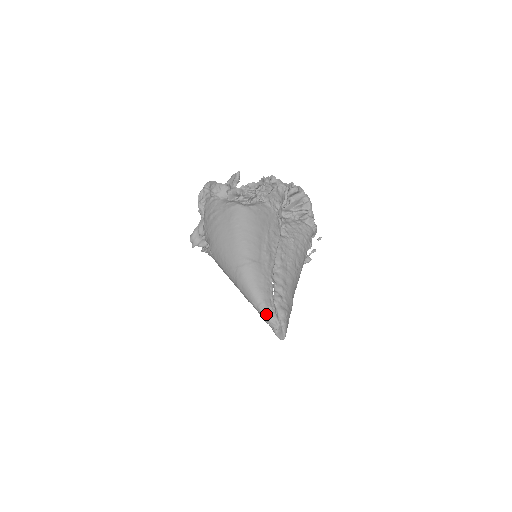
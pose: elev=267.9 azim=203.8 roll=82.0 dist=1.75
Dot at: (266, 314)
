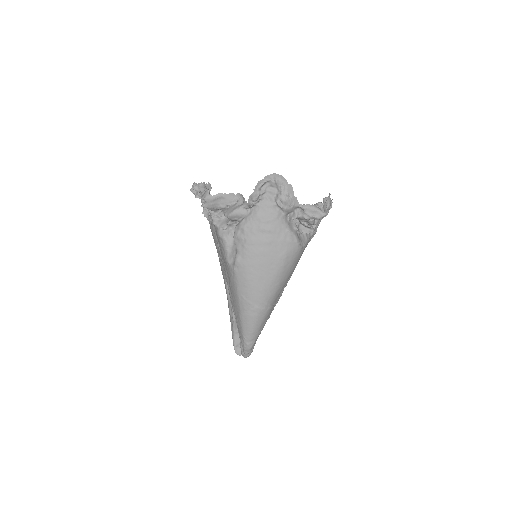
Dot at: (249, 350)
